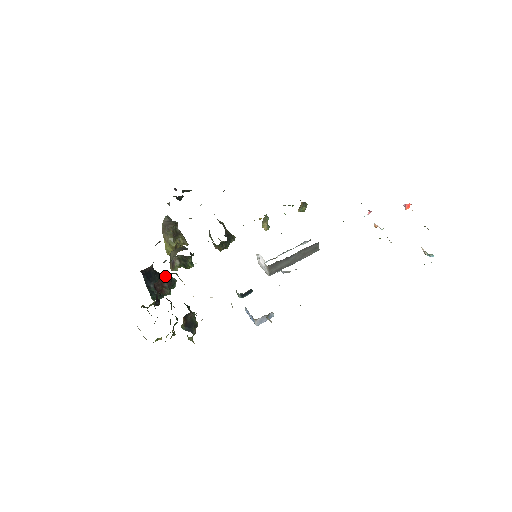
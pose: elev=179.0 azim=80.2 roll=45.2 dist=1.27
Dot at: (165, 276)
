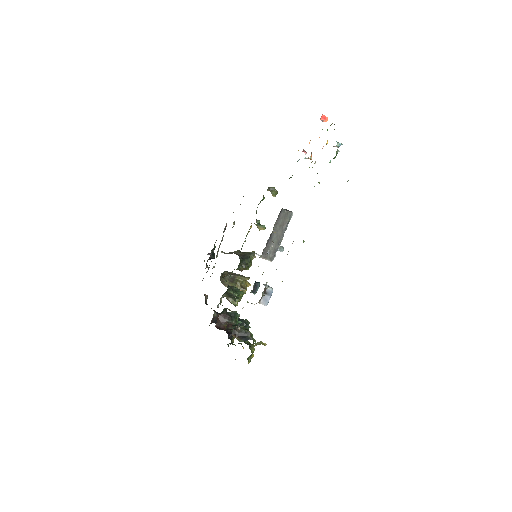
Dot at: (221, 316)
